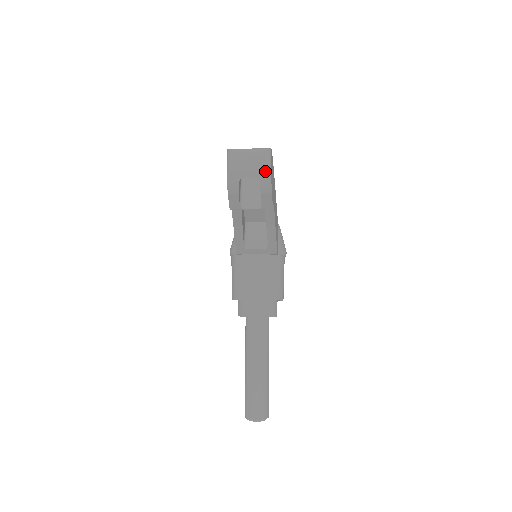
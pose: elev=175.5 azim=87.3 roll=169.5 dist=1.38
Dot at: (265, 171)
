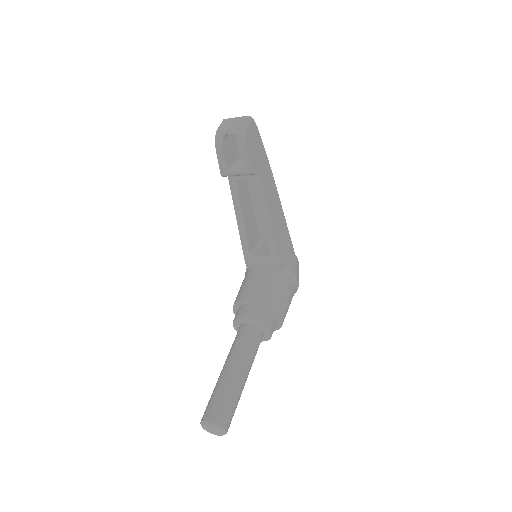
Dot at: (242, 127)
